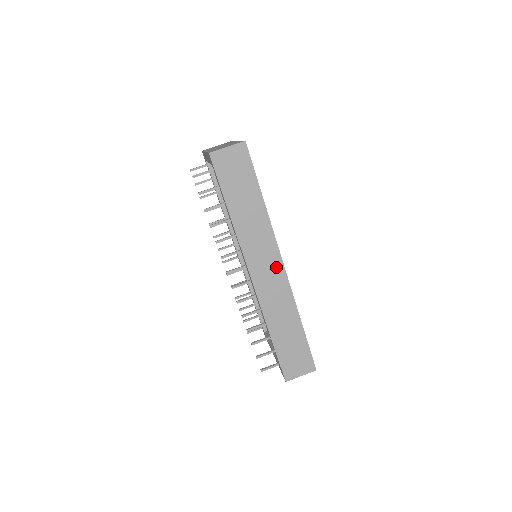
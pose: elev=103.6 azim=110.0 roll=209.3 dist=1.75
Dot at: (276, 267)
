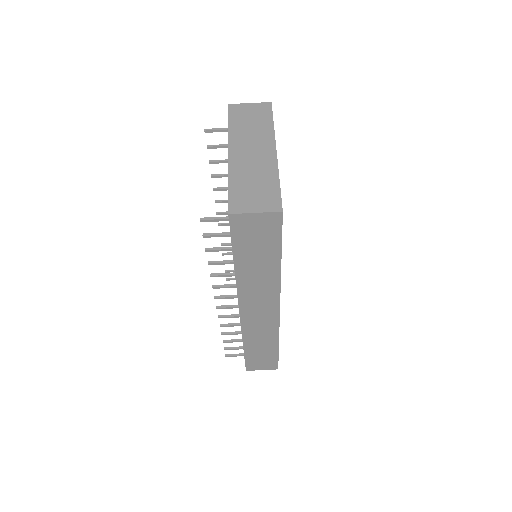
Dot at: (271, 311)
